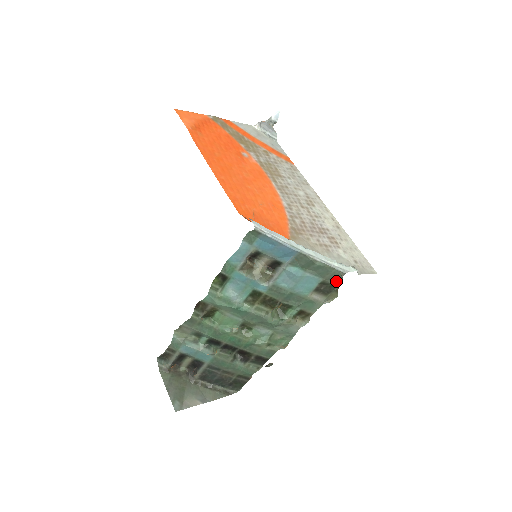
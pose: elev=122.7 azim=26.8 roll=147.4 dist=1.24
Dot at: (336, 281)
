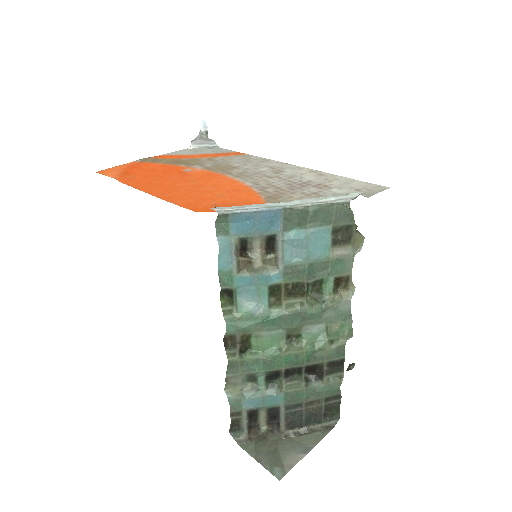
Dot at: (347, 218)
